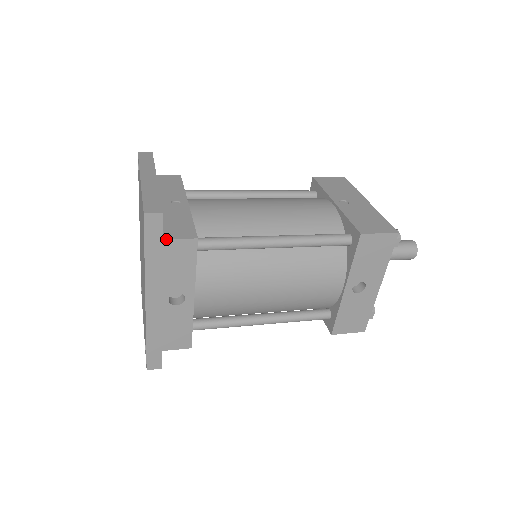
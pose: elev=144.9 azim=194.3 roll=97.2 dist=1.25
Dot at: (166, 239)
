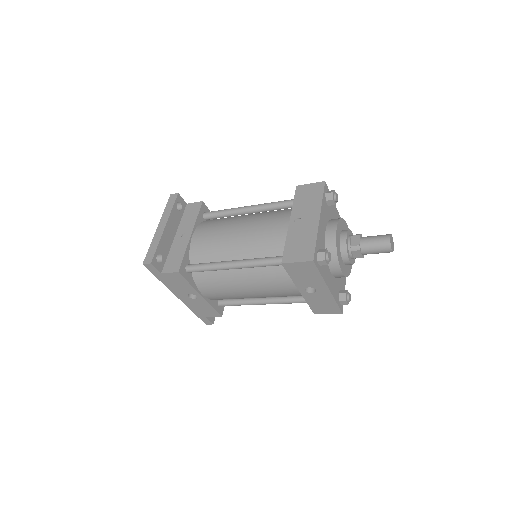
Dot at: (163, 273)
